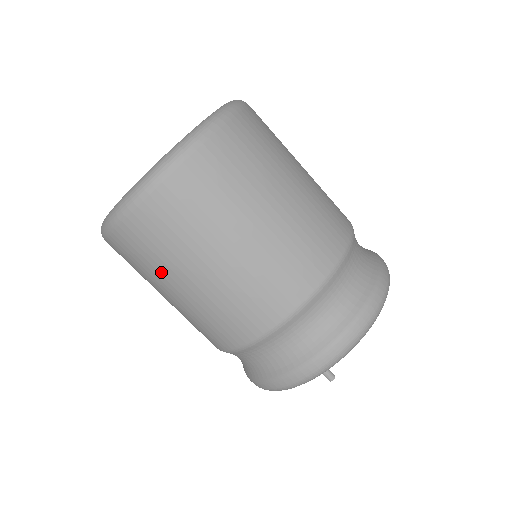
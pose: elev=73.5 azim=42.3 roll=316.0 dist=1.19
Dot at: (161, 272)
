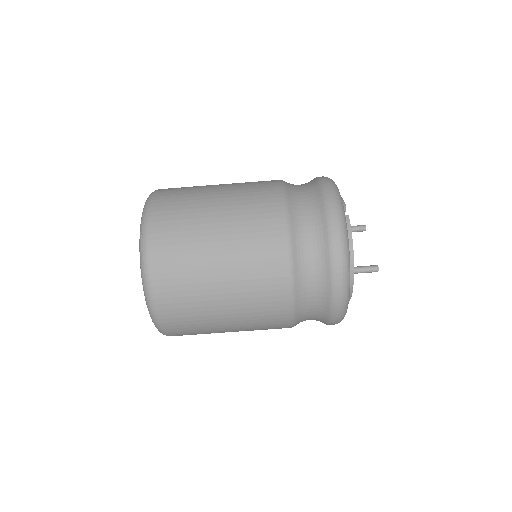
Dot at: (204, 310)
